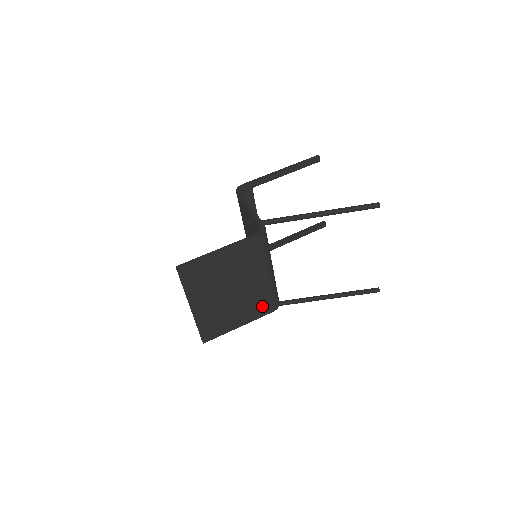
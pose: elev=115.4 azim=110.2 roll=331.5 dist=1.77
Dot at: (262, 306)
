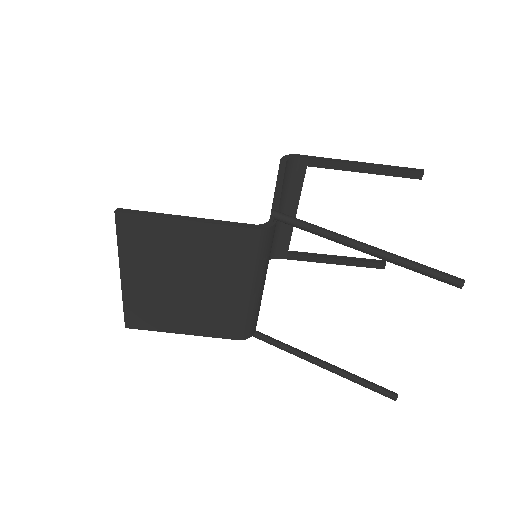
Dot at: (225, 325)
